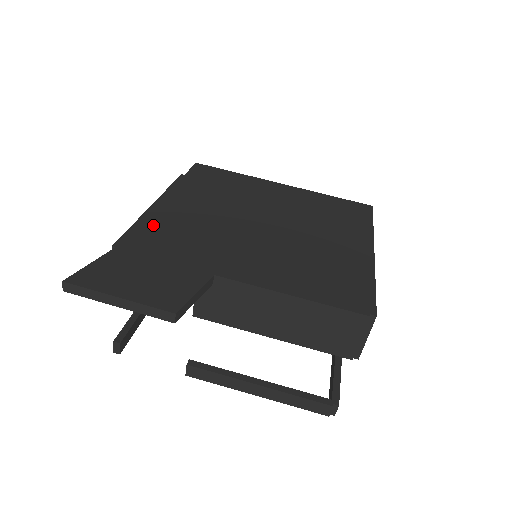
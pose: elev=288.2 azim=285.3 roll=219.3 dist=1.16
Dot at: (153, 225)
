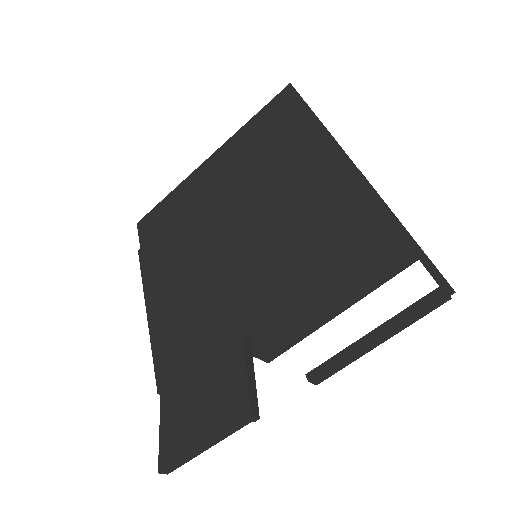
Dot at: (164, 335)
